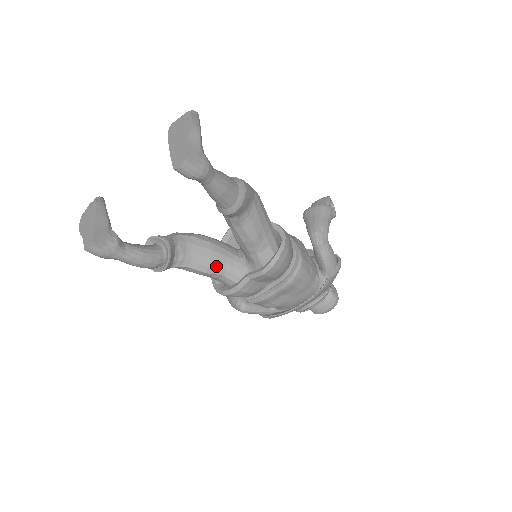
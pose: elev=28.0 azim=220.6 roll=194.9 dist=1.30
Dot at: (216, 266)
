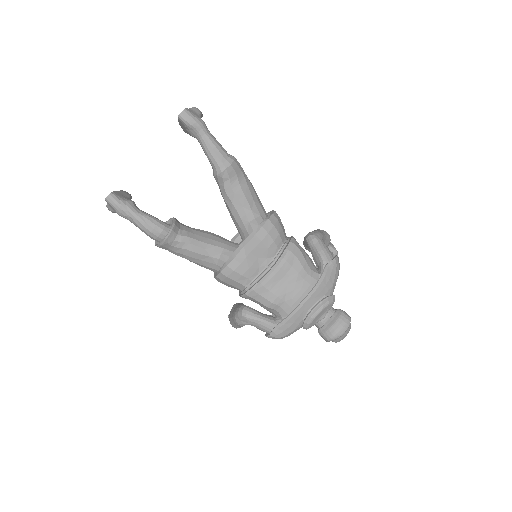
Dot at: (215, 244)
